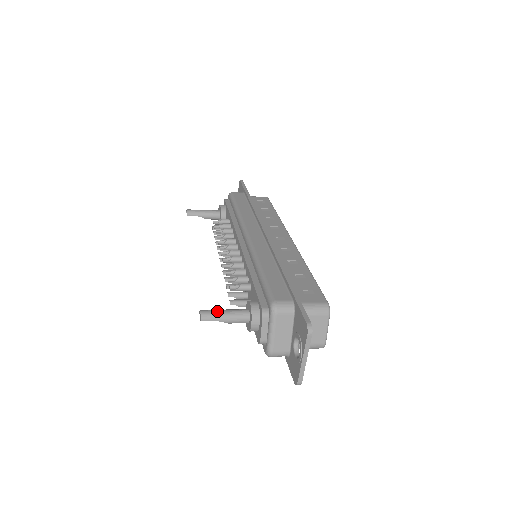
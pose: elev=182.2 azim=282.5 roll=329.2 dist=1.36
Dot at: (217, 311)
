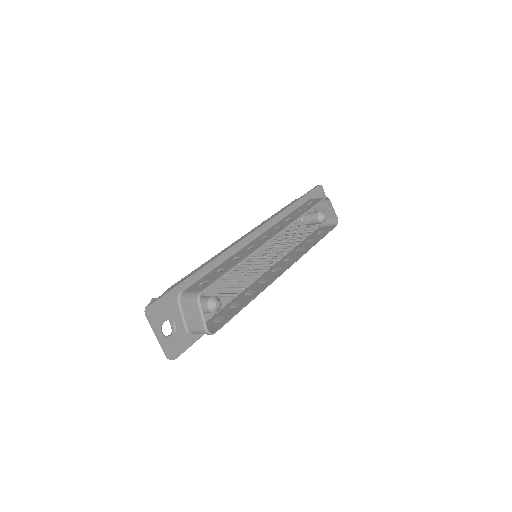
Dot at: occluded
